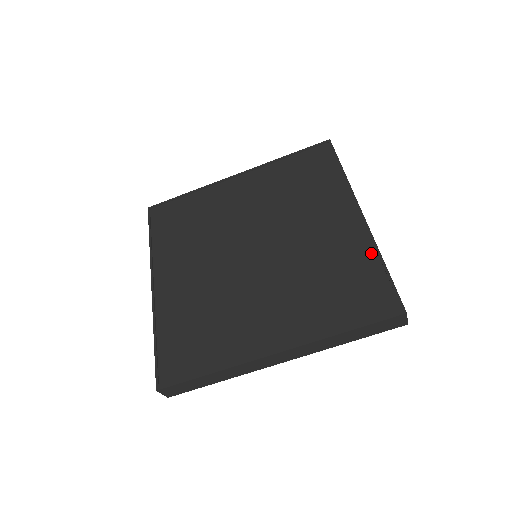
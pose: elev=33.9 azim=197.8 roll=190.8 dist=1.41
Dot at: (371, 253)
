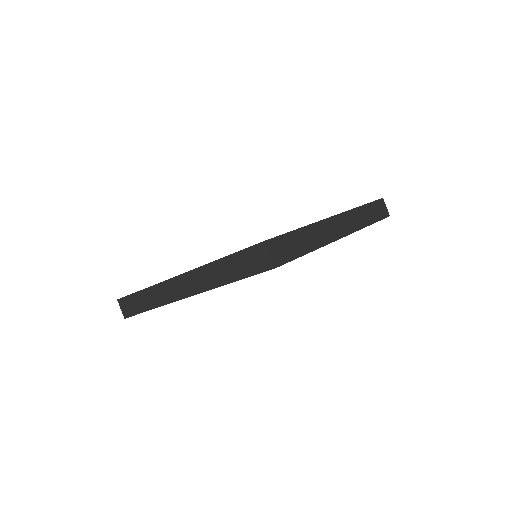
Dot at: occluded
